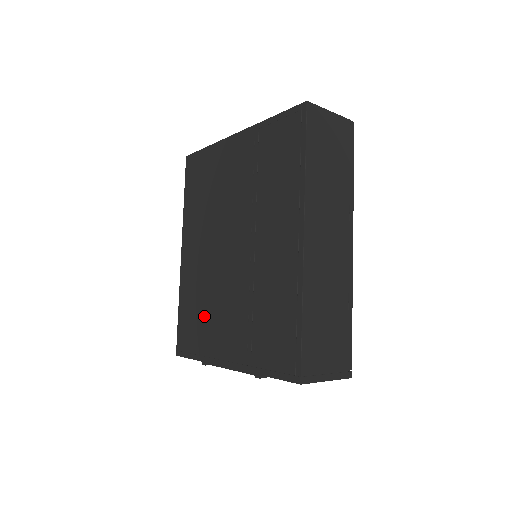
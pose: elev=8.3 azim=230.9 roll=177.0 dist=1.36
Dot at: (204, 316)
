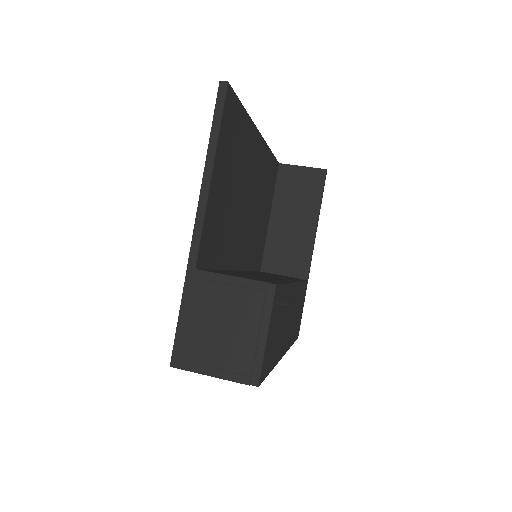
Dot at: occluded
